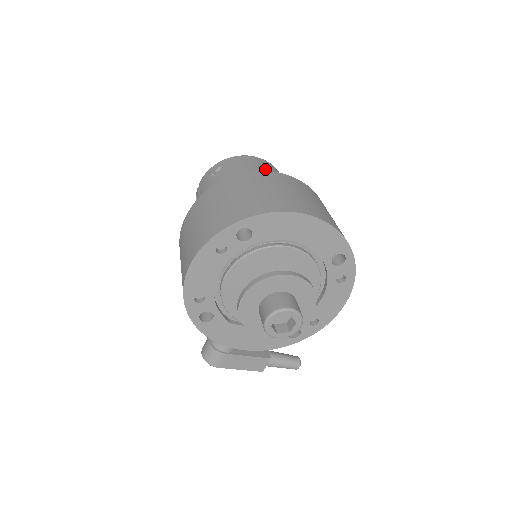
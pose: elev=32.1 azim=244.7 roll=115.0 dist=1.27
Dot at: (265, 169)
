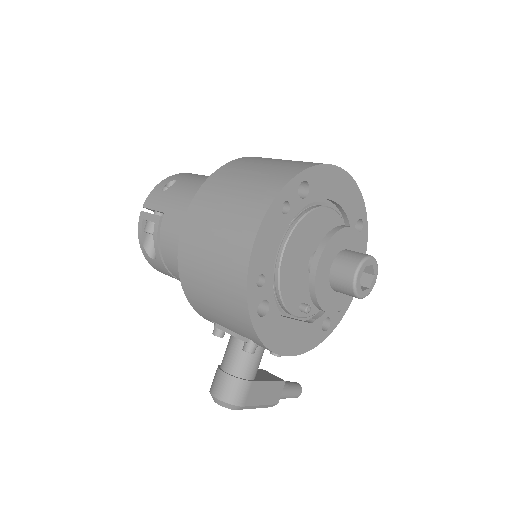
Dot at: occluded
